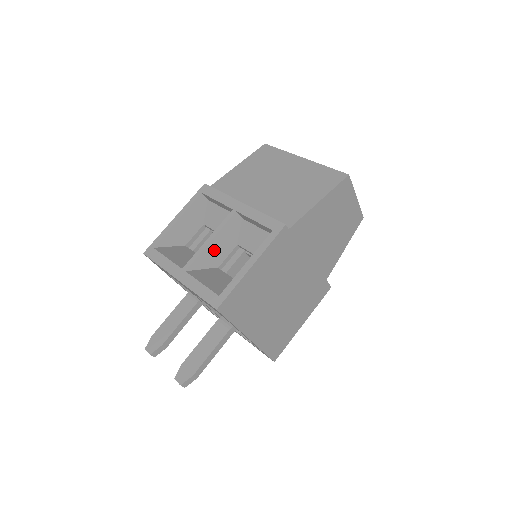
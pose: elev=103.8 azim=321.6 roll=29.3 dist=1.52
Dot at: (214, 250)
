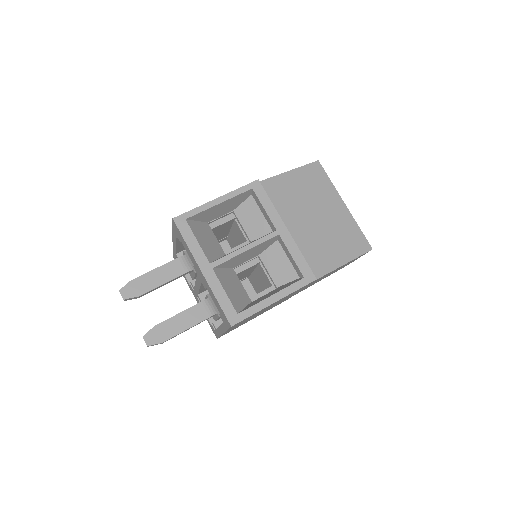
Dot at: (242, 257)
